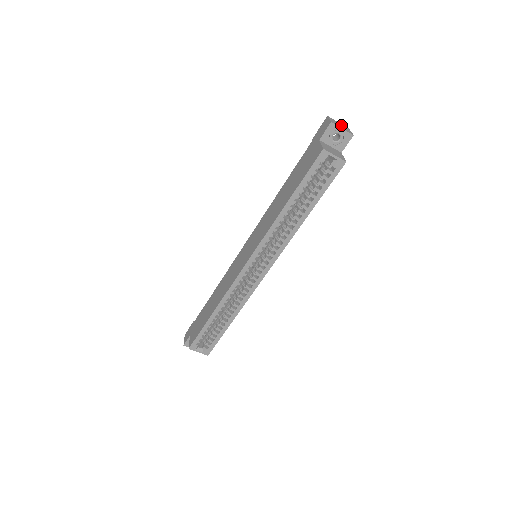
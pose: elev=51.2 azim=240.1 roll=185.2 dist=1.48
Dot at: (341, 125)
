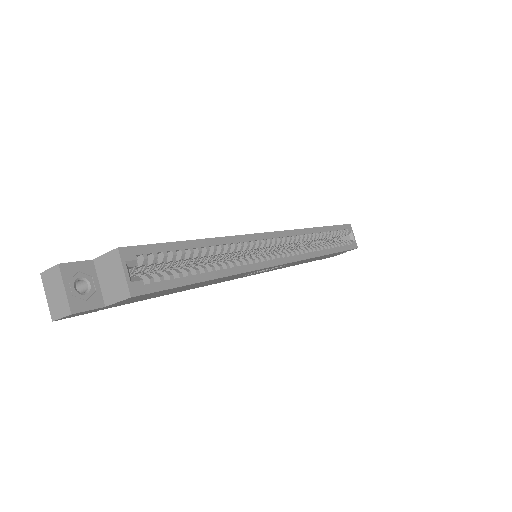
Dot at: occluded
